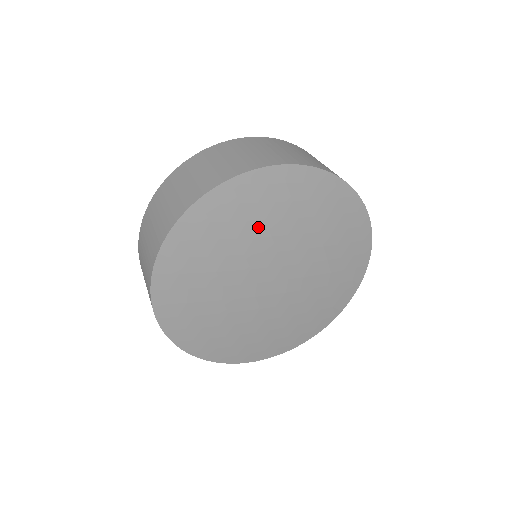
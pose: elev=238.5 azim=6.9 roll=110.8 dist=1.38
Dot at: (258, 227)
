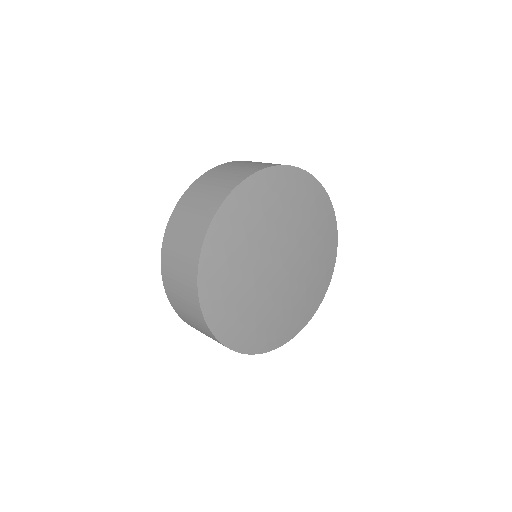
Dot at: (246, 245)
